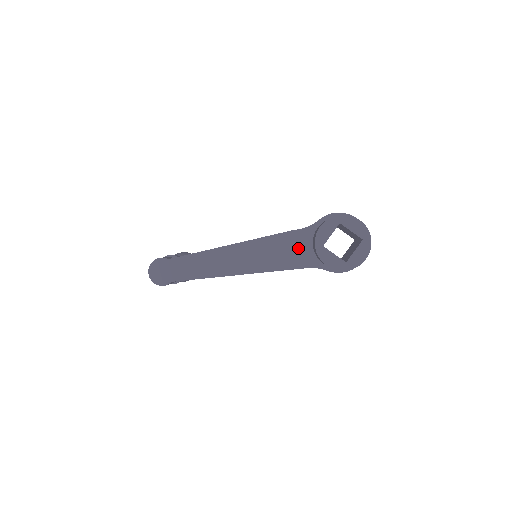
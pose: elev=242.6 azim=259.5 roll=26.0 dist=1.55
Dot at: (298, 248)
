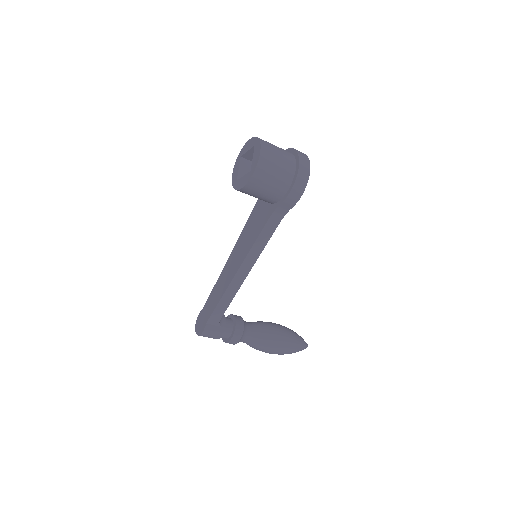
Dot at: (260, 213)
